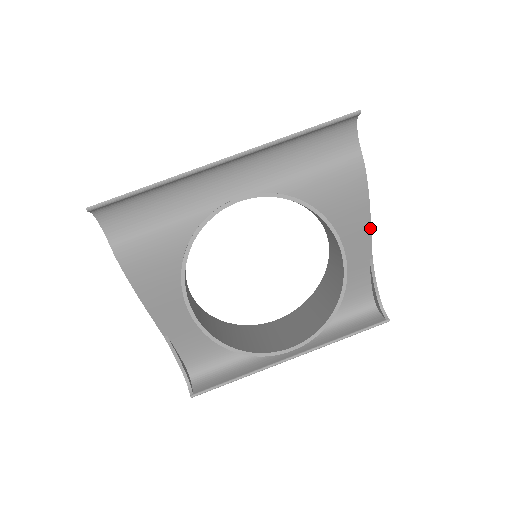
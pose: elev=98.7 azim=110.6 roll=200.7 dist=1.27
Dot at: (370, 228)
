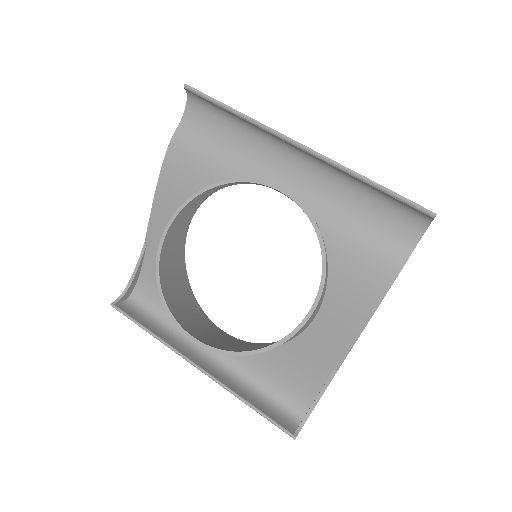
Dot at: (358, 336)
